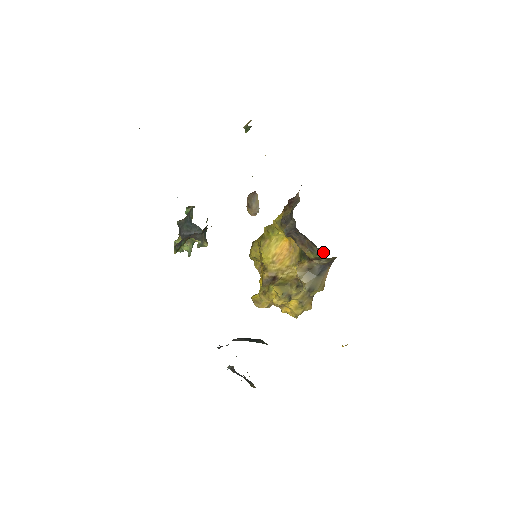
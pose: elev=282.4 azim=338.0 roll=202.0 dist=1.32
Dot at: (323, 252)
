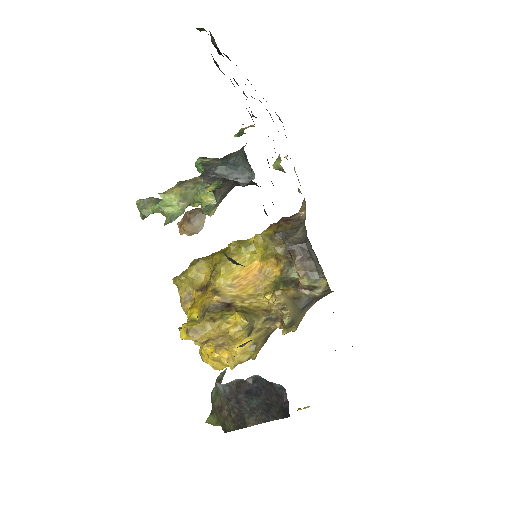
Dot at: (324, 280)
